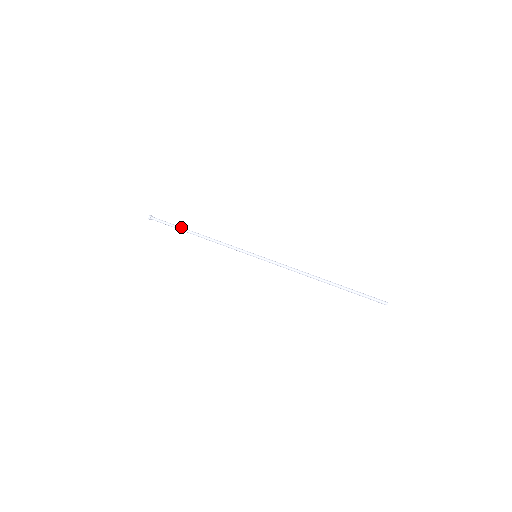
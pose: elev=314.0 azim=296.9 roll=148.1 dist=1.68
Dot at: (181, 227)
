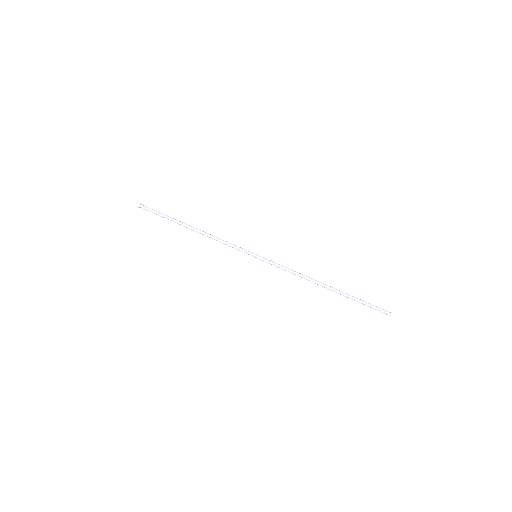
Dot at: (175, 219)
